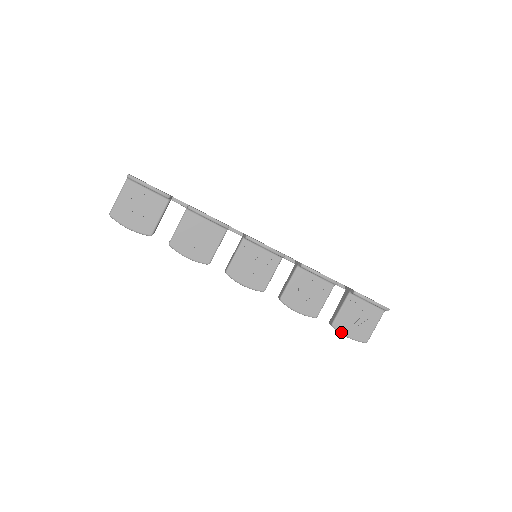
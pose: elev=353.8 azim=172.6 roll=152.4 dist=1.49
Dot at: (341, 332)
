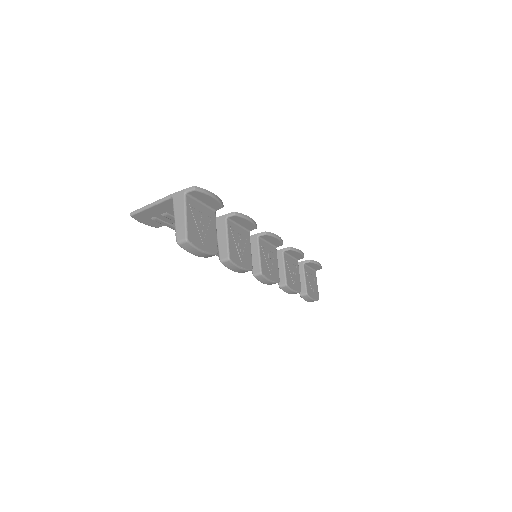
Dot at: (311, 297)
